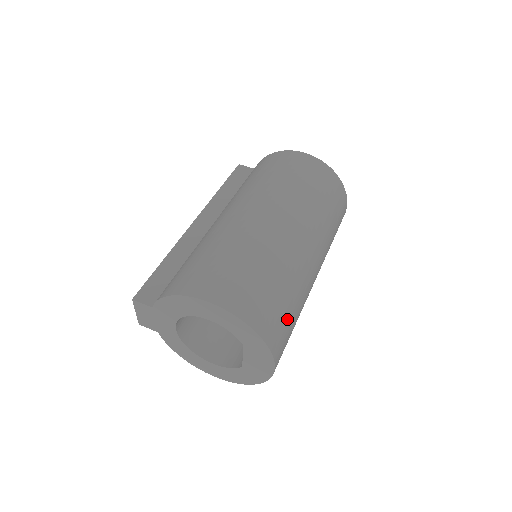
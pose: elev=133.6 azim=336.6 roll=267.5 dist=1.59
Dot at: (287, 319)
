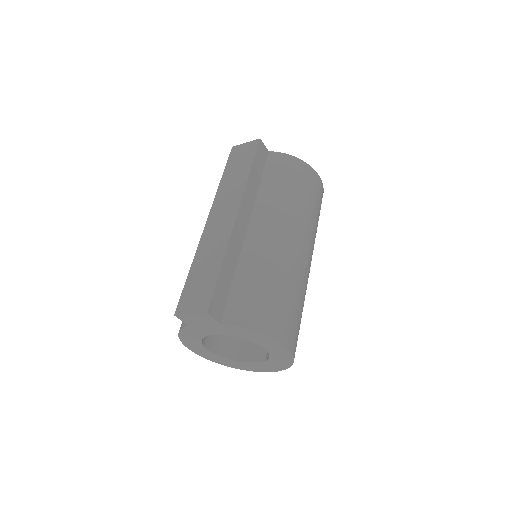
Dot at: occluded
